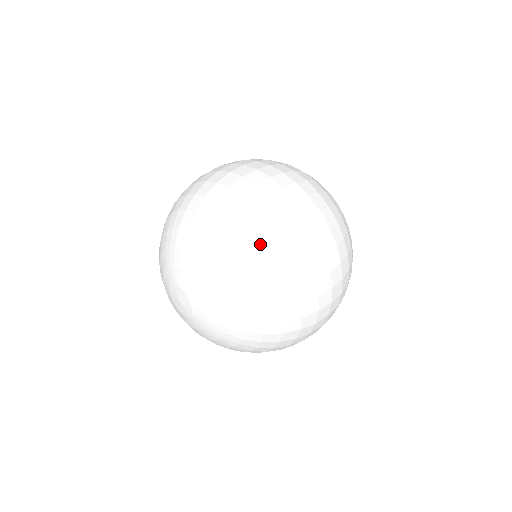
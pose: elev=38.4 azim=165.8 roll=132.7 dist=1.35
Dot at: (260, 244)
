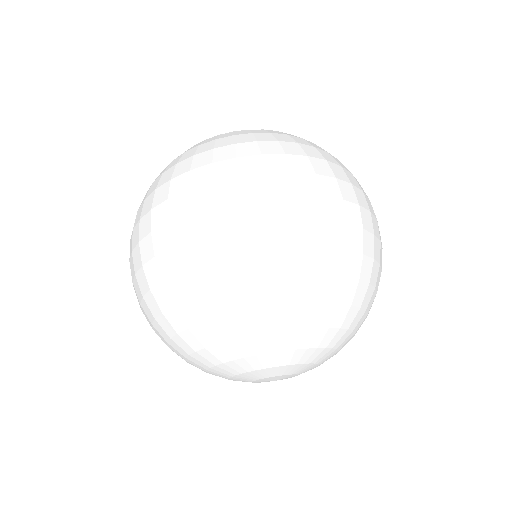
Dot at: (228, 288)
